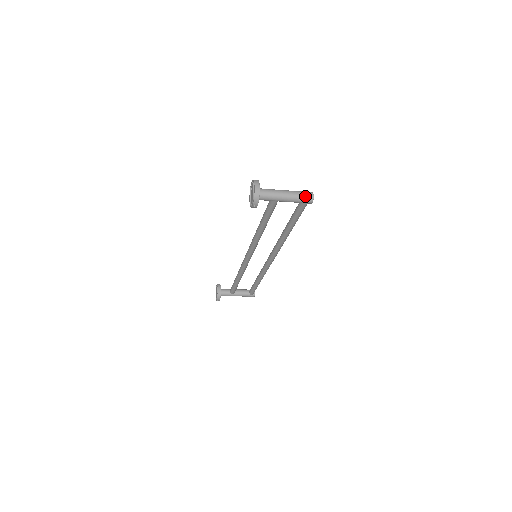
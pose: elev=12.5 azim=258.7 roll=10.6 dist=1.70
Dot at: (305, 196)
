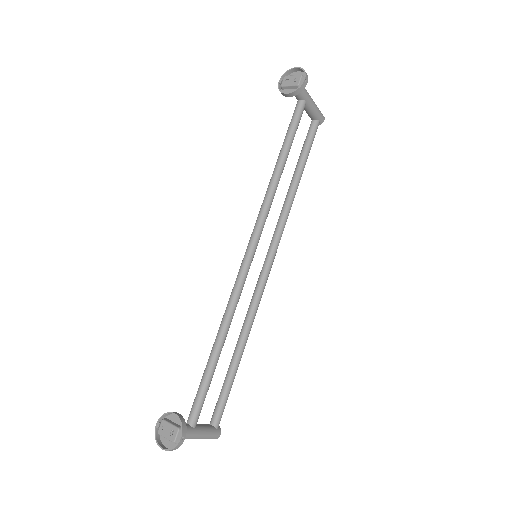
Dot at: (319, 110)
